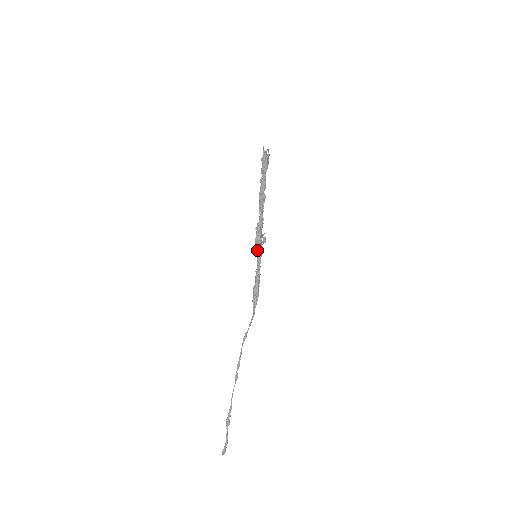
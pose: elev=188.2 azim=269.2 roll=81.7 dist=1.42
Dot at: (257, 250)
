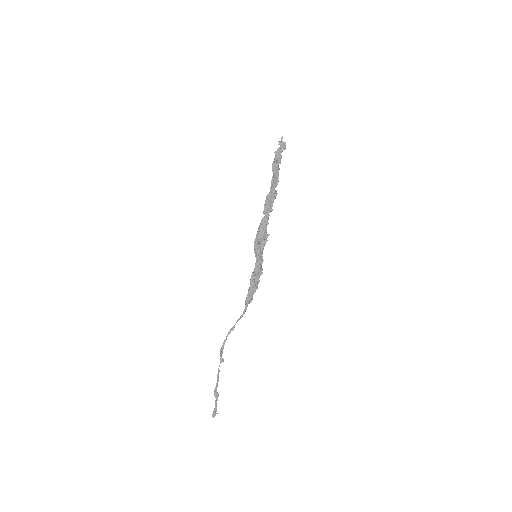
Dot at: (254, 251)
